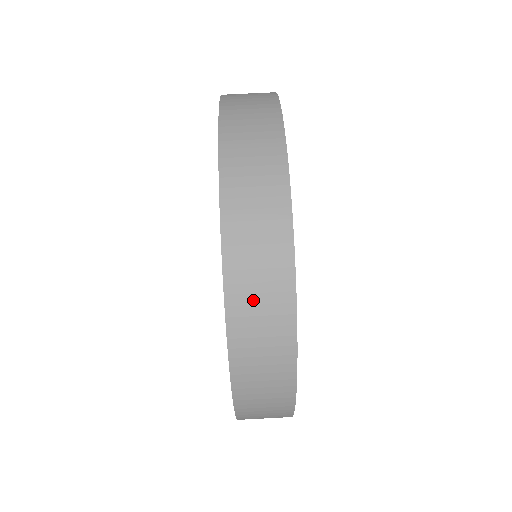
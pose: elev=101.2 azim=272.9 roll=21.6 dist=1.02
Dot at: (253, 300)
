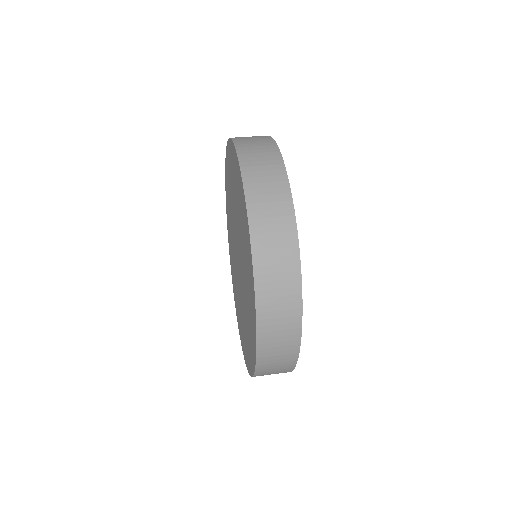
Dot at: occluded
